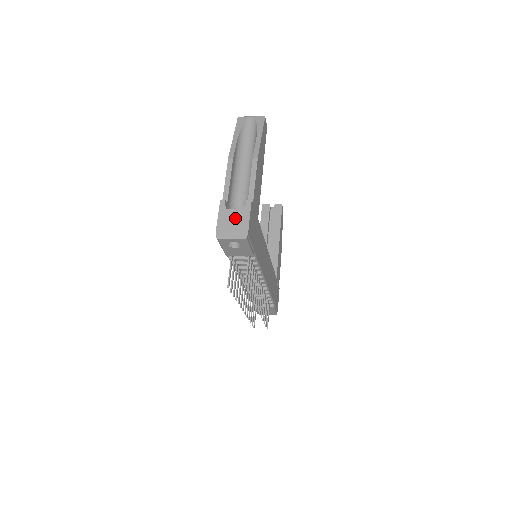
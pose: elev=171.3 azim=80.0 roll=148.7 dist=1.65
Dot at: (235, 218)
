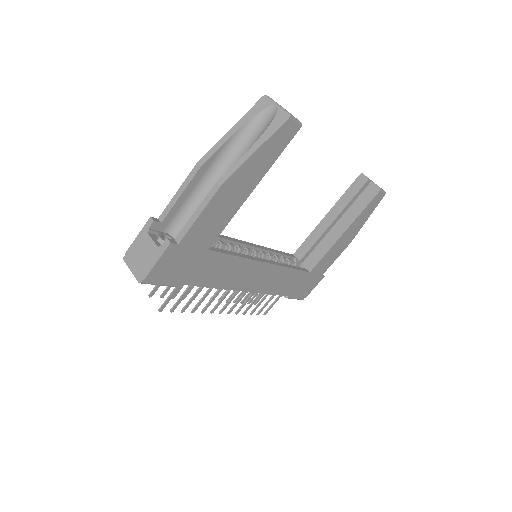
Dot at: (146, 251)
